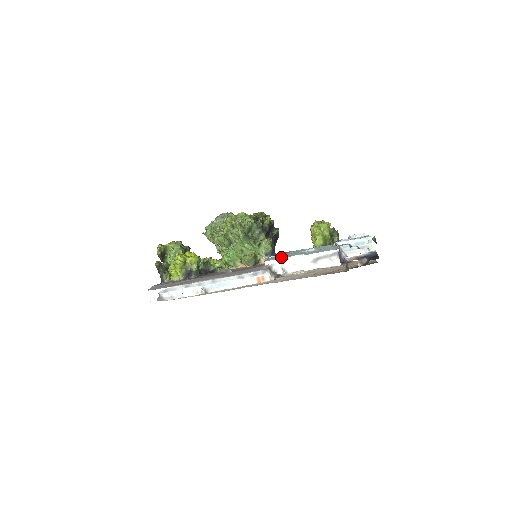
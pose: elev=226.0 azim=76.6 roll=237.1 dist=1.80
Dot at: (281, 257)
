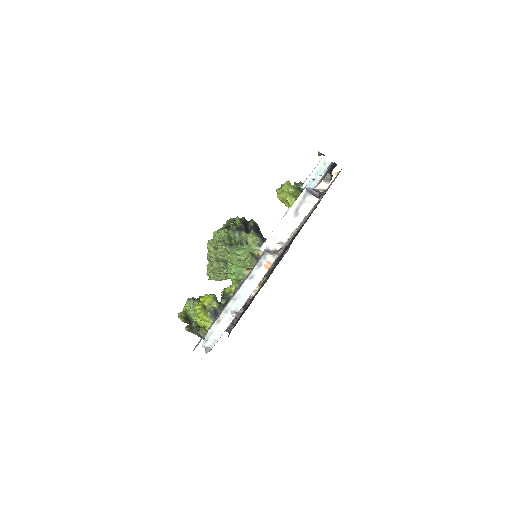
Dot at: occluded
